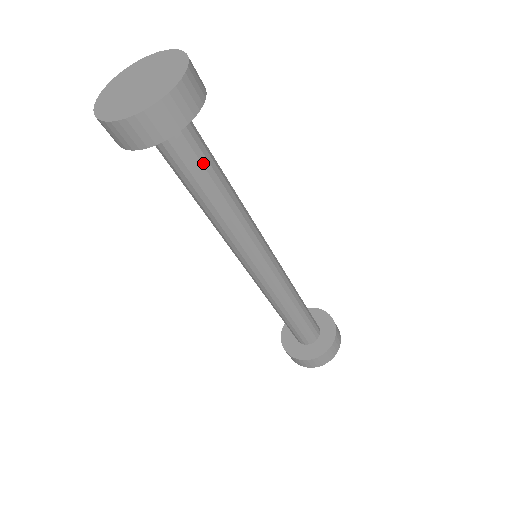
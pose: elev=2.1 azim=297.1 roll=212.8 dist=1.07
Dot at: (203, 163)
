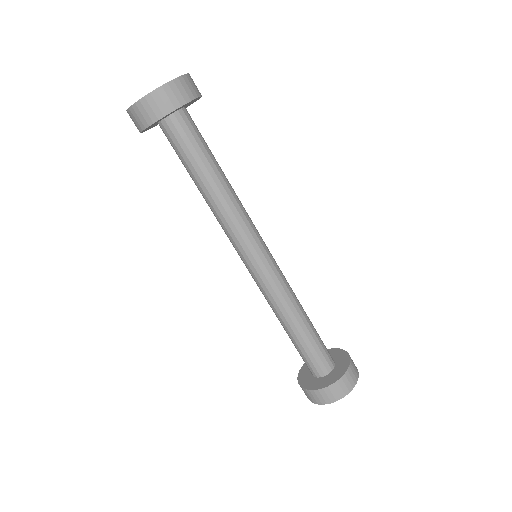
Dot at: (193, 154)
